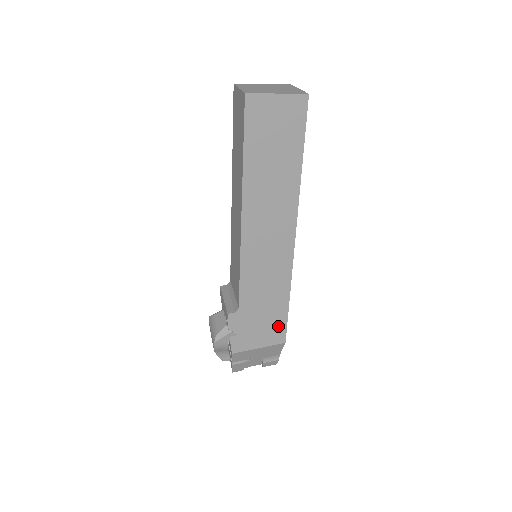
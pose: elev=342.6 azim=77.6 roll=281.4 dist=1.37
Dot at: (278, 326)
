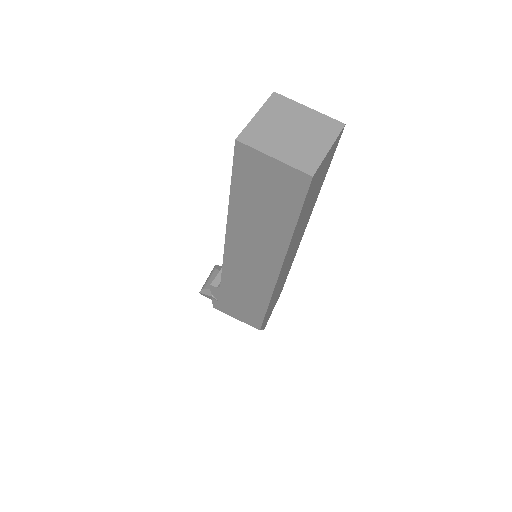
Dot at: (254, 318)
